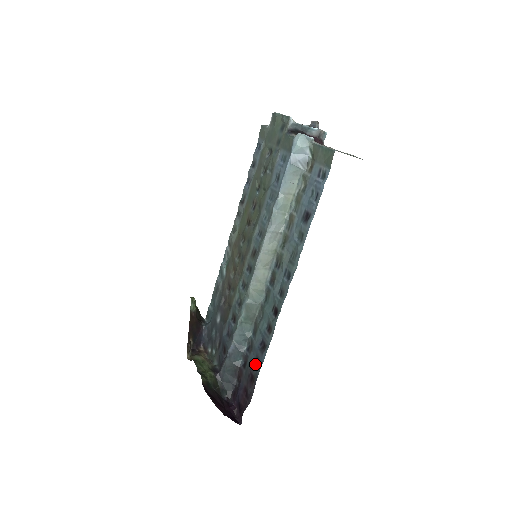
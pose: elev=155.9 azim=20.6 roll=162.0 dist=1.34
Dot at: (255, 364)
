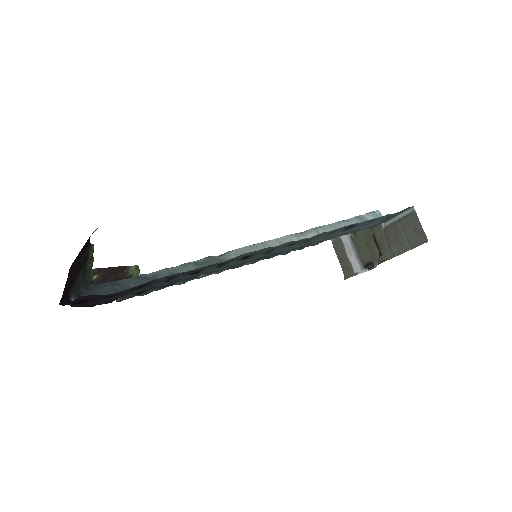
Dot at: (164, 281)
